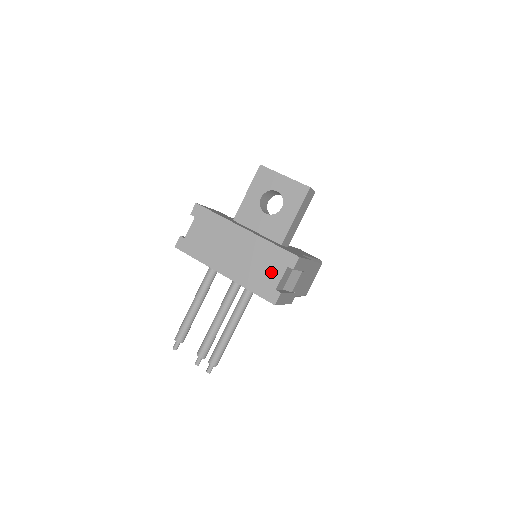
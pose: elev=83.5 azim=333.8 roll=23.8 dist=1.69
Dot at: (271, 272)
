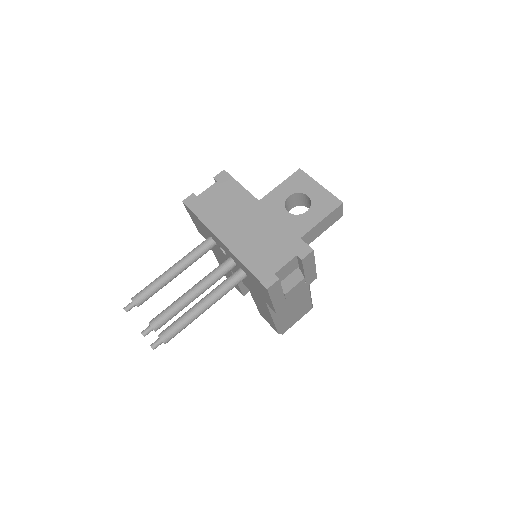
Dot at: (277, 255)
